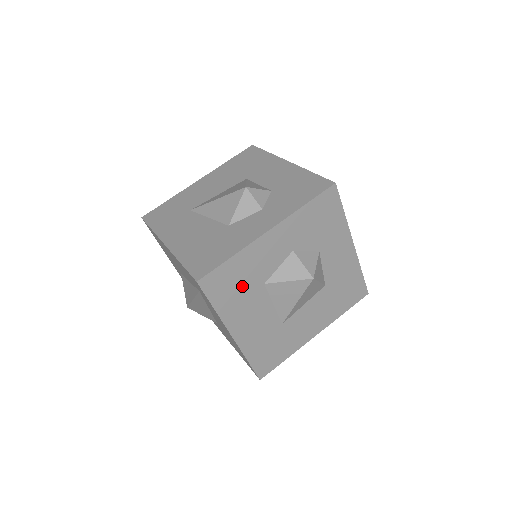
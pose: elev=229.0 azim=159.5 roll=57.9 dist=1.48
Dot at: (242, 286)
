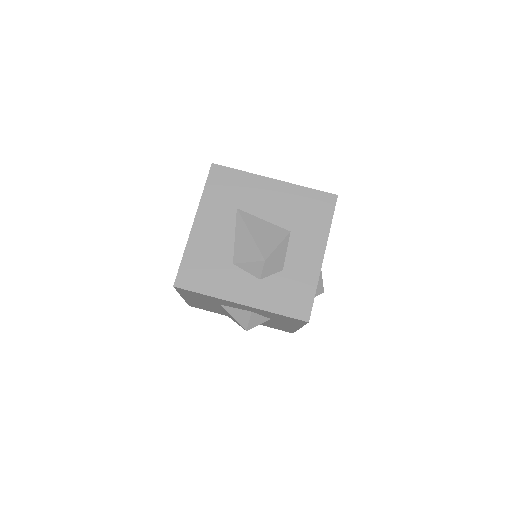
Dot at: (204, 298)
